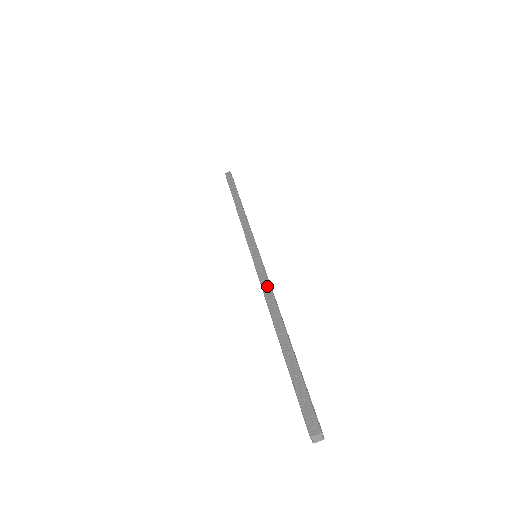
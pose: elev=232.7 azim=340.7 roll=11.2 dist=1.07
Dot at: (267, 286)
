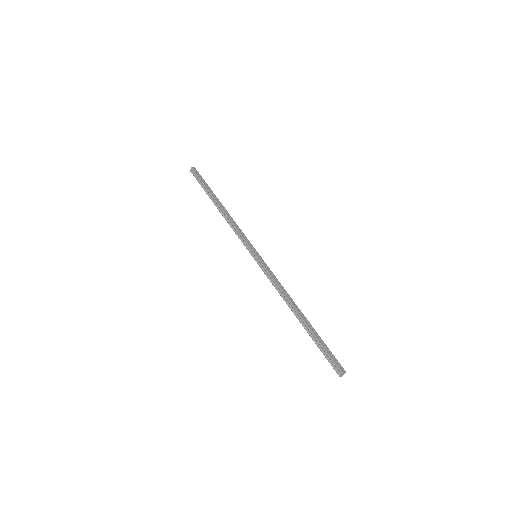
Dot at: (279, 282)
